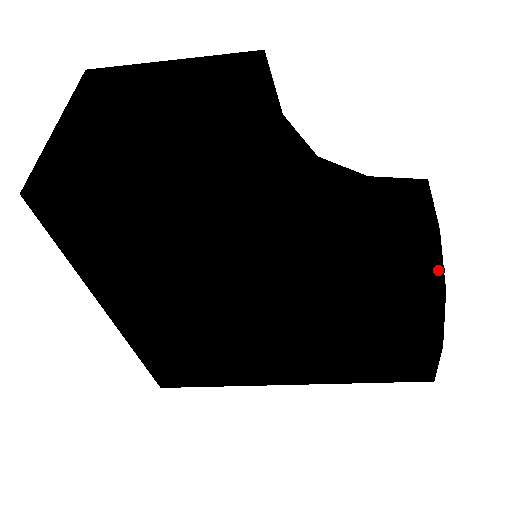
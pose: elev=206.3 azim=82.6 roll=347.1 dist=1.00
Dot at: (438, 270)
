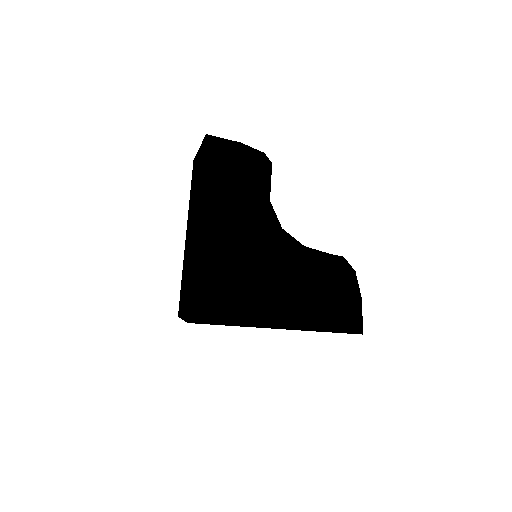
Dot at: (349, 266)
